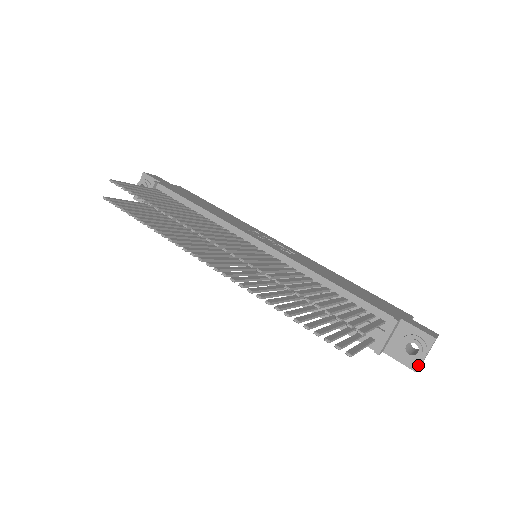
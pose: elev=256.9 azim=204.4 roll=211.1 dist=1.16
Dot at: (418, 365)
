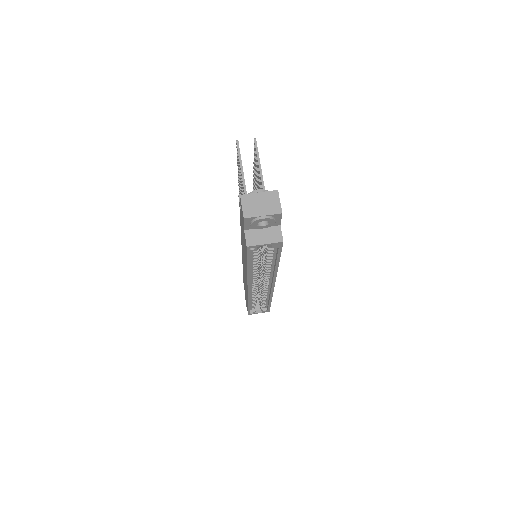
Dot at: (247, 195)
